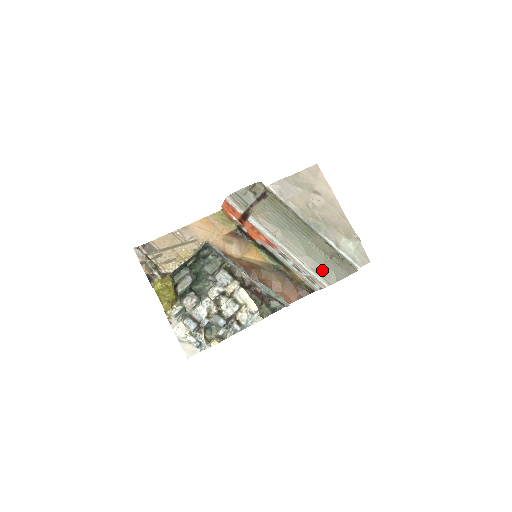
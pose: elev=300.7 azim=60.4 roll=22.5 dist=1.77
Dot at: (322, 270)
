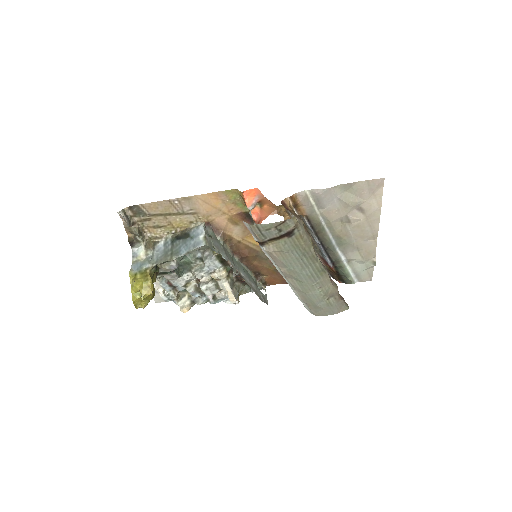
Dot at: (313, 306)
